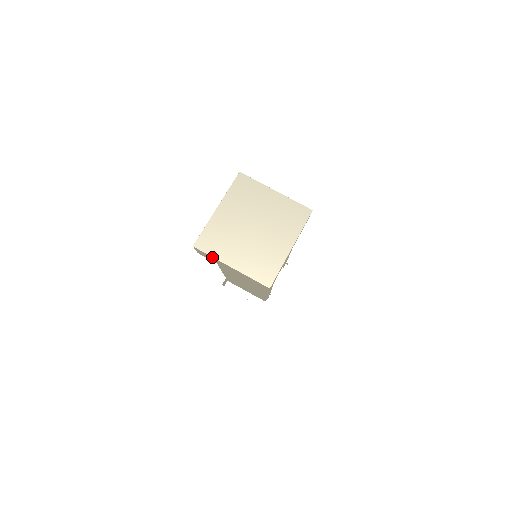
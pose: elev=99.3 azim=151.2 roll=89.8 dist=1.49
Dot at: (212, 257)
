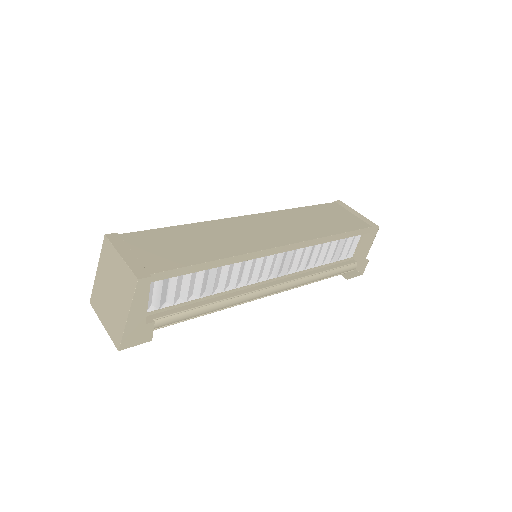
Dot at: (98, 313)
